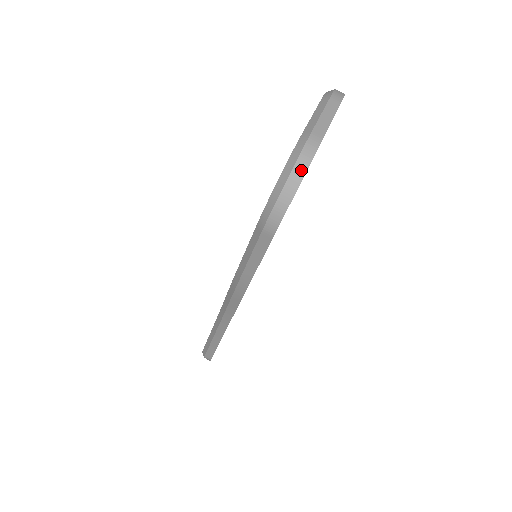
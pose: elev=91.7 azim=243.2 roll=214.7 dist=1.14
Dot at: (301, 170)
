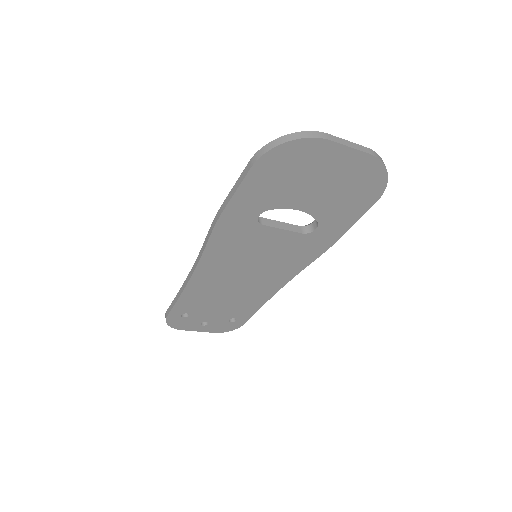
Dot at: (299, 136)
